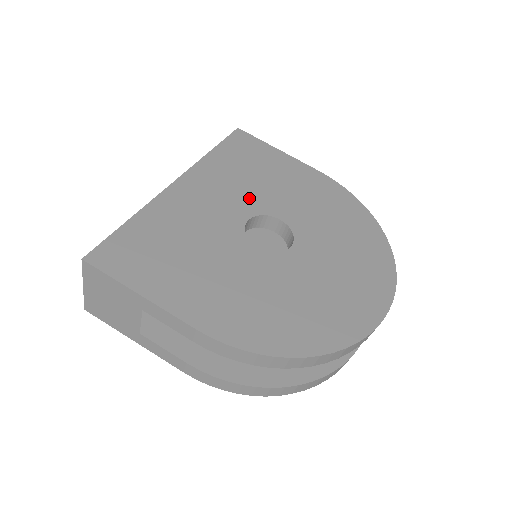
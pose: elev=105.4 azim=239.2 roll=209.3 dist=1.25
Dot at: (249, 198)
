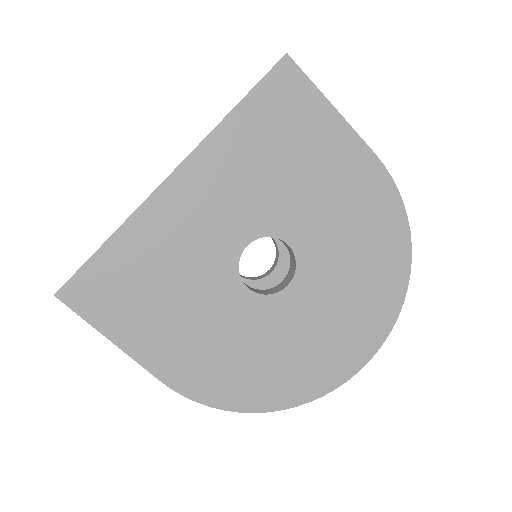
Dot at: (260, 207)
